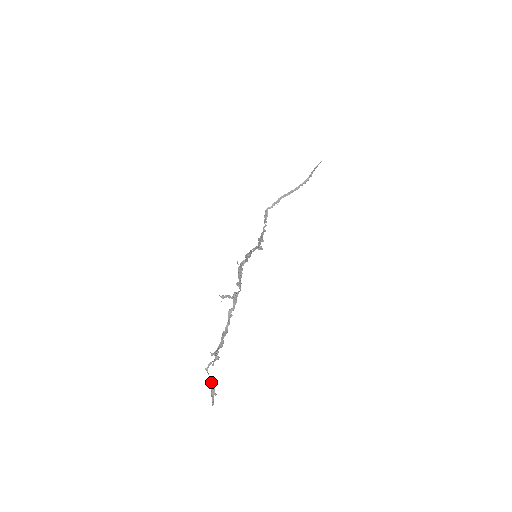
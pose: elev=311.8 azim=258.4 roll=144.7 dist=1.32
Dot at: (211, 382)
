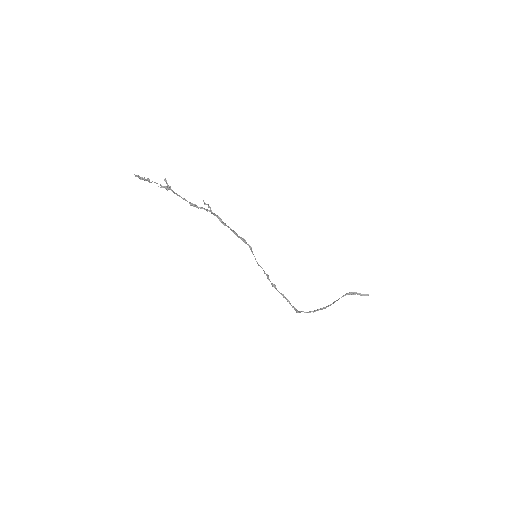
Dot at: (148, 178)
